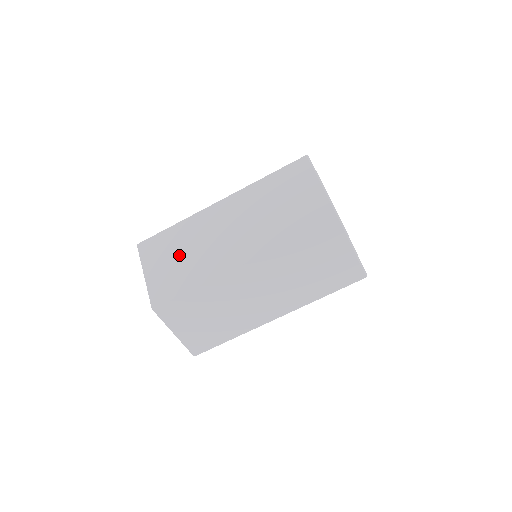
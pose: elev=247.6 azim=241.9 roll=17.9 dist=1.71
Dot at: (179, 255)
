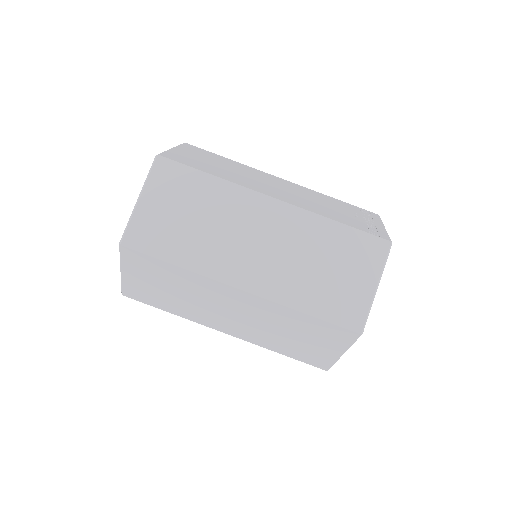
Dot at: (191, 215)
